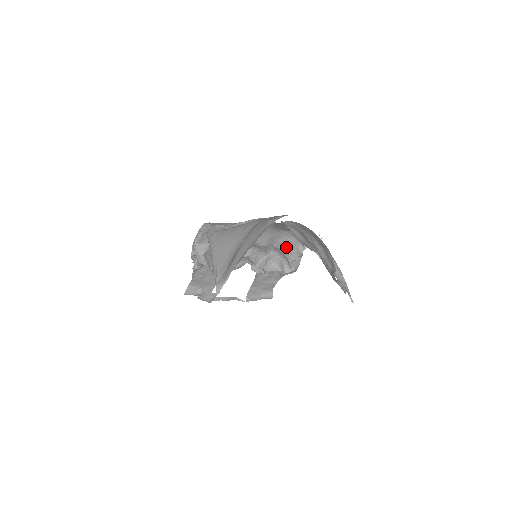
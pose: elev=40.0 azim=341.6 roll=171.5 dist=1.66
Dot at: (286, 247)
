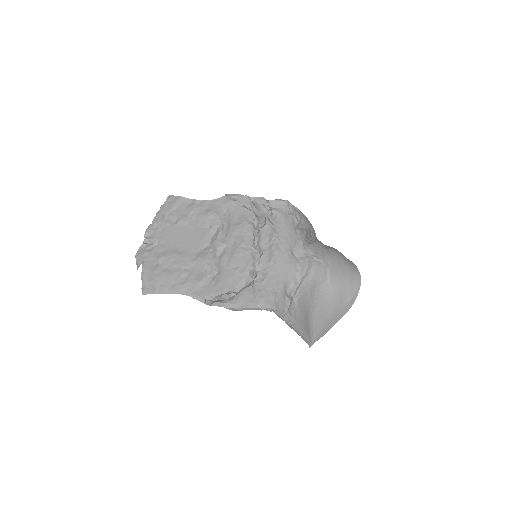
Dot at: (264, 220)
